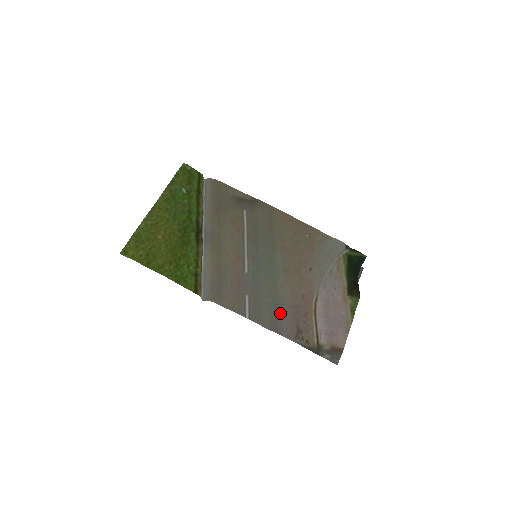
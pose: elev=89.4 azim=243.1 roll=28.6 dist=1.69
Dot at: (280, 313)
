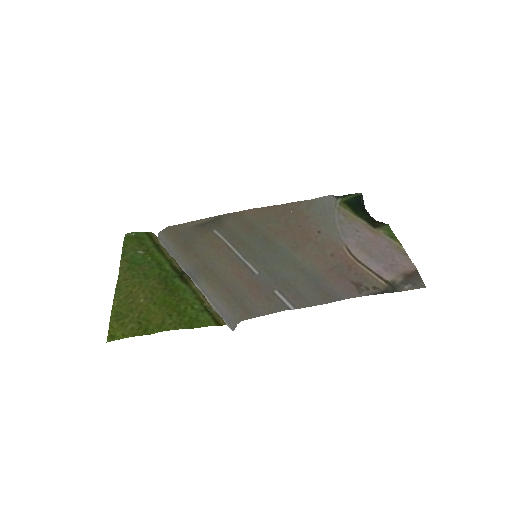
Dot at: (323, 283)
